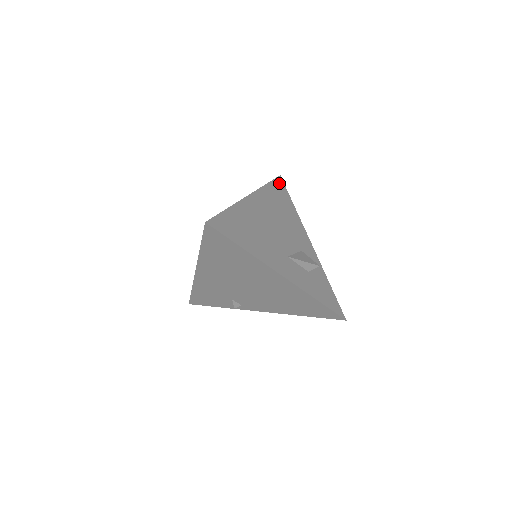
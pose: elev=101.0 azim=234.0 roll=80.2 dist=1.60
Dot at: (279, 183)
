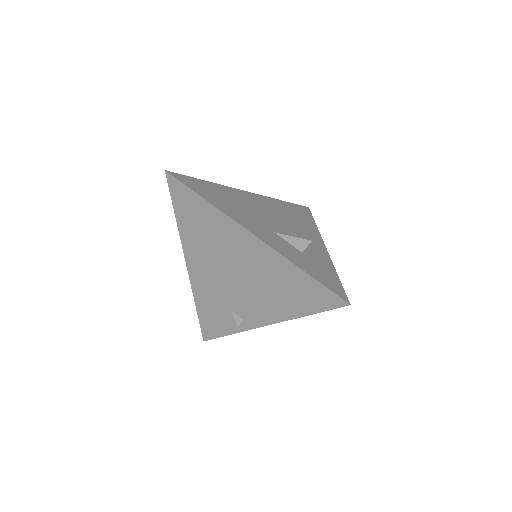
Dot at: (302, 208)
